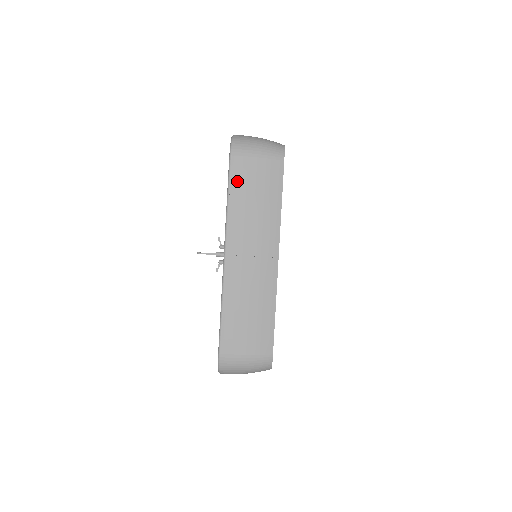
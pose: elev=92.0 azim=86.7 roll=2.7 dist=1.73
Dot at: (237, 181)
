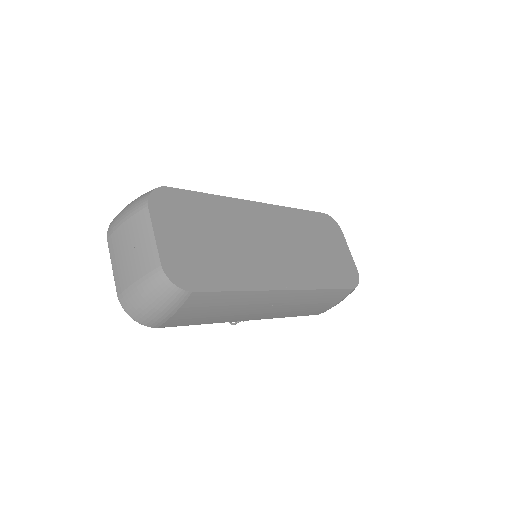
Dot at: (189, 323)
